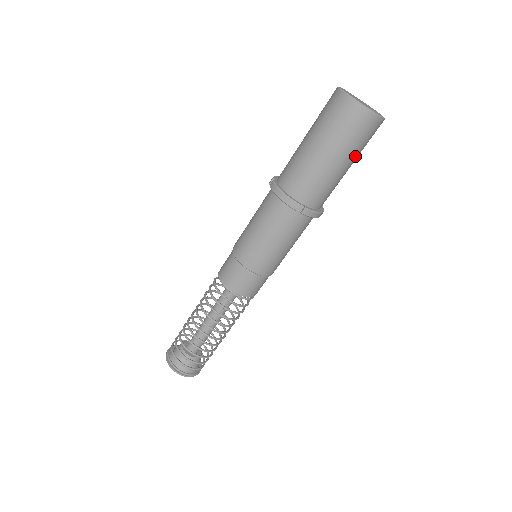
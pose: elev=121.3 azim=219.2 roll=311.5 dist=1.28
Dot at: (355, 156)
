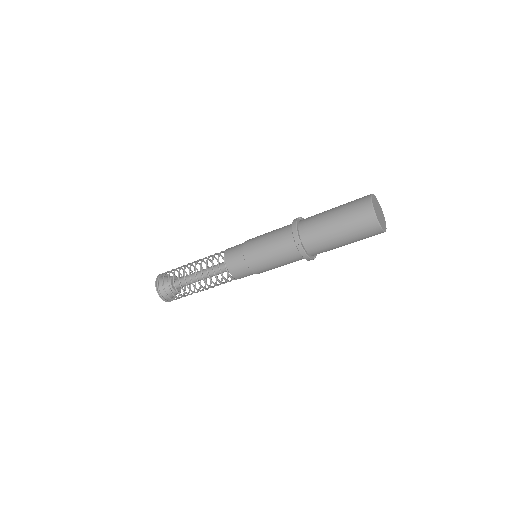
Dot at: (351, 239)
